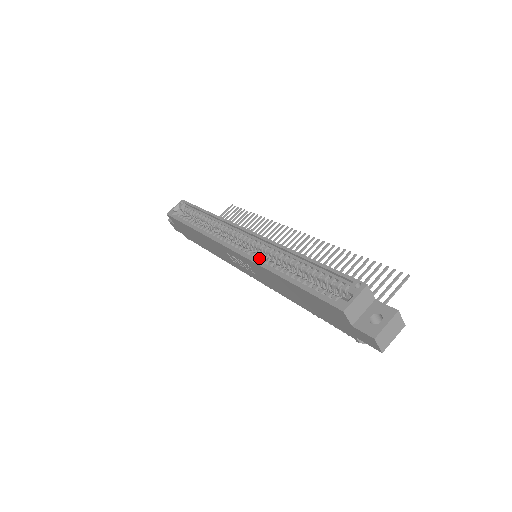
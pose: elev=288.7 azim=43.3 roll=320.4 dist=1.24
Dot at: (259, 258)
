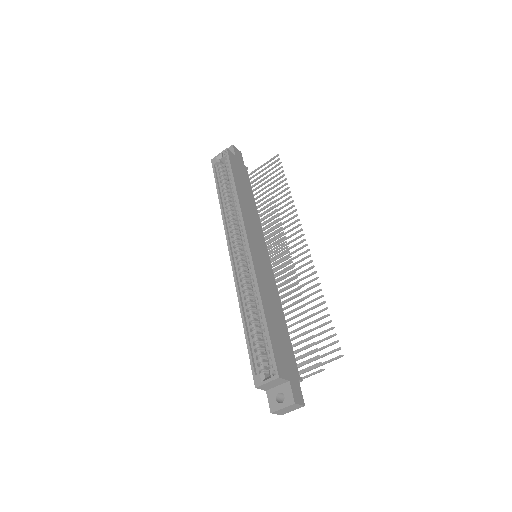
Dot at: (242, 280)
